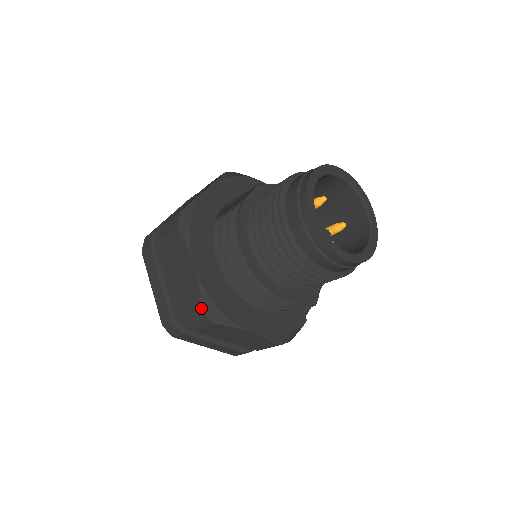
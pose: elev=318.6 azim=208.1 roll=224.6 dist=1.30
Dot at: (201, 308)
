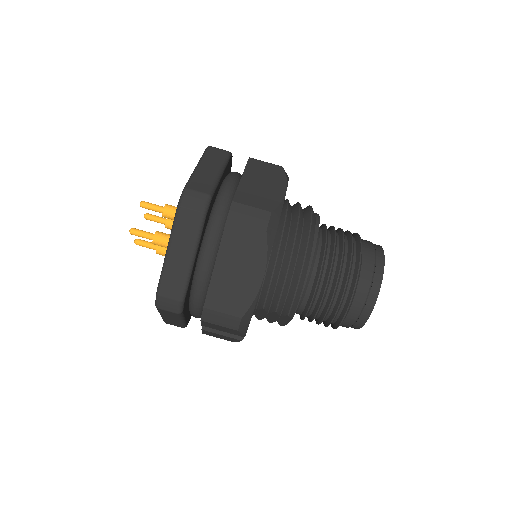
Dot at: (272, 211)
